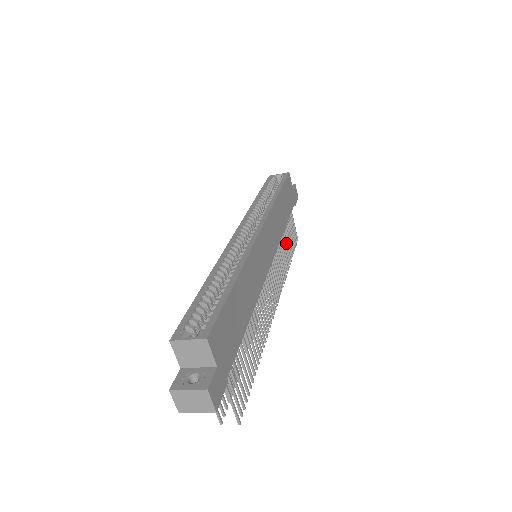
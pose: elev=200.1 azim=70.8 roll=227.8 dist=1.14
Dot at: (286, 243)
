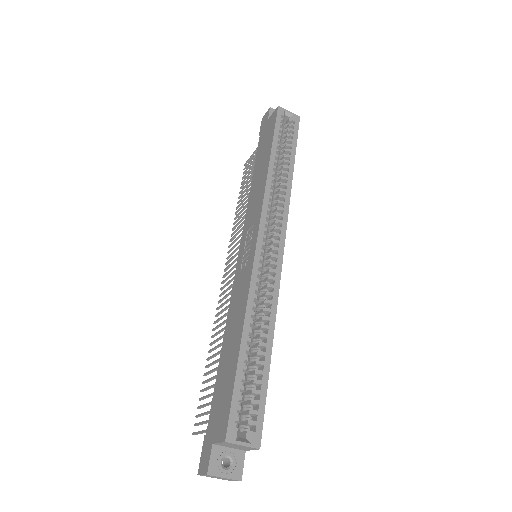
Dot at: occluded
